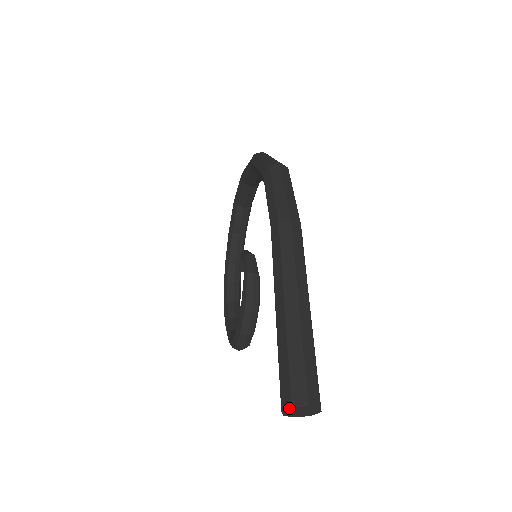
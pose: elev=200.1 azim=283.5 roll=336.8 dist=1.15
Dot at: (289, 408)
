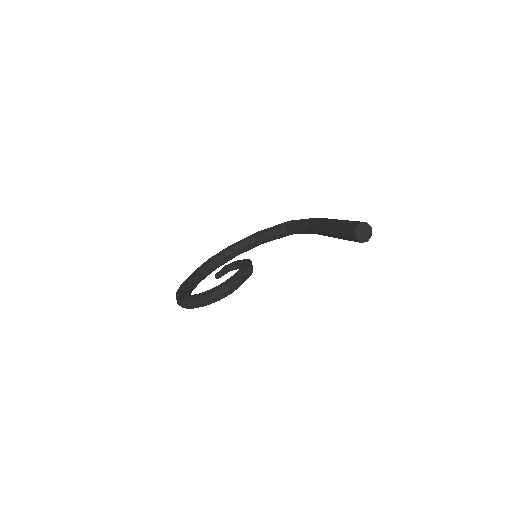
Dot at: (365, 222)
